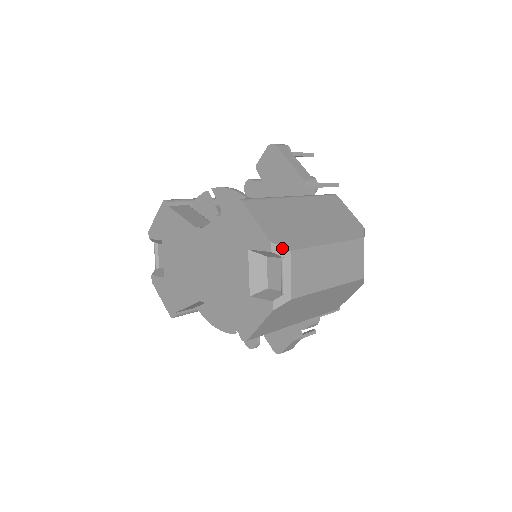
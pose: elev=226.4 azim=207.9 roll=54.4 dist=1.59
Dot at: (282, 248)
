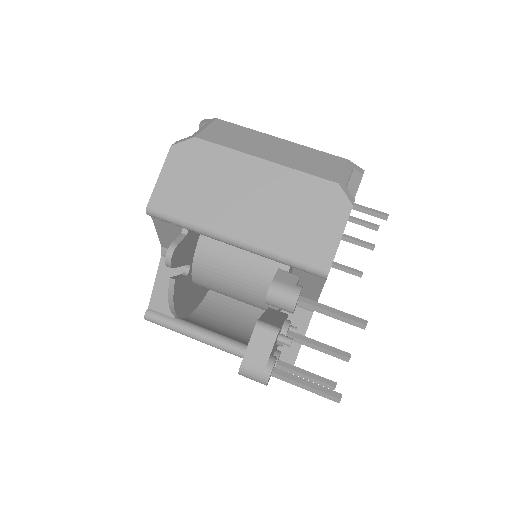
Dot at: (211, 119)
